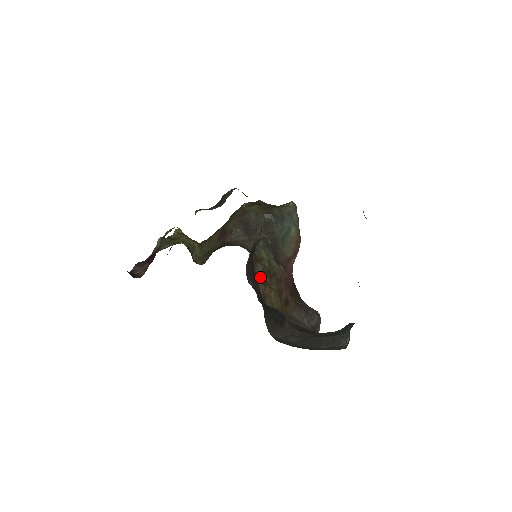
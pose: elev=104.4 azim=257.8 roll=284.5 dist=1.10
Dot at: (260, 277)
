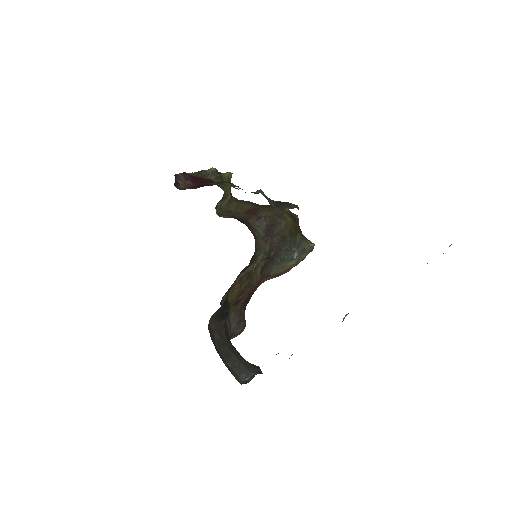
Dot at: (244, 274)
